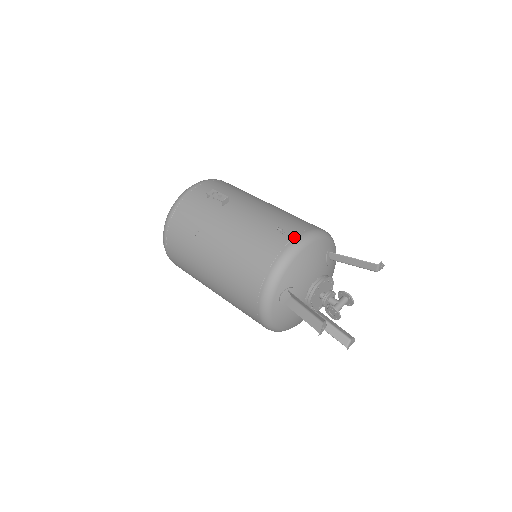
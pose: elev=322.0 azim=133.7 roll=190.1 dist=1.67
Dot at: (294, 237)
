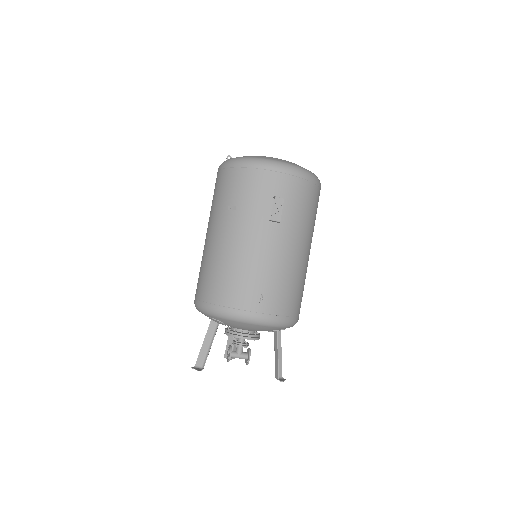
Dot at: (261, 313)
